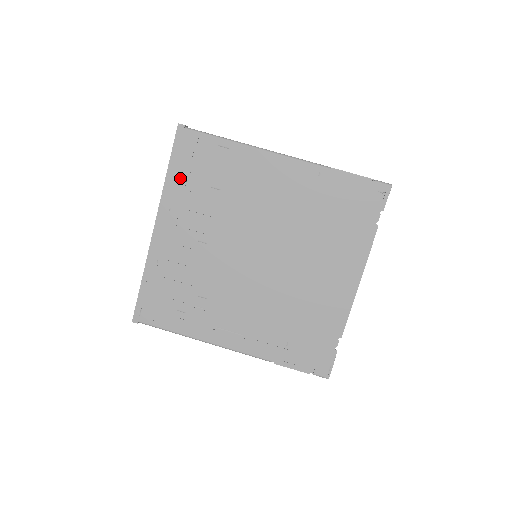
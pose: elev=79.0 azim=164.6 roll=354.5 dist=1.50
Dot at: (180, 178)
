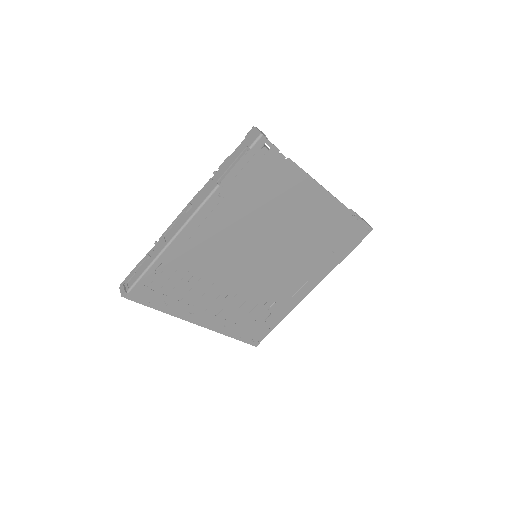
Dot at: (169, 303)
